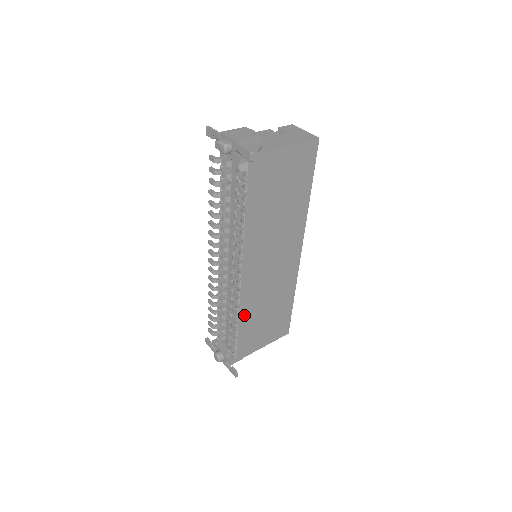
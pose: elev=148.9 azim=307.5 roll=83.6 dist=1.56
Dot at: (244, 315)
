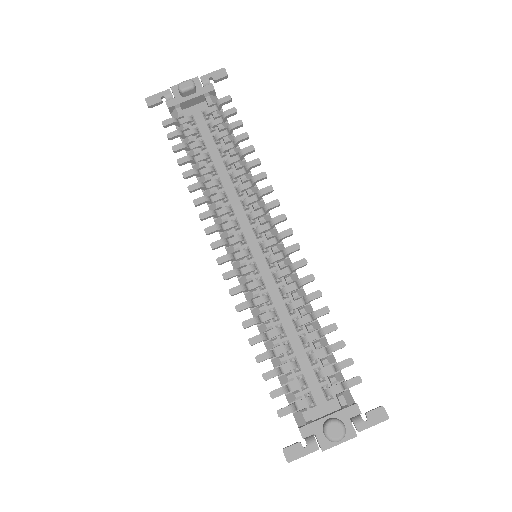
Dot at: occluded
